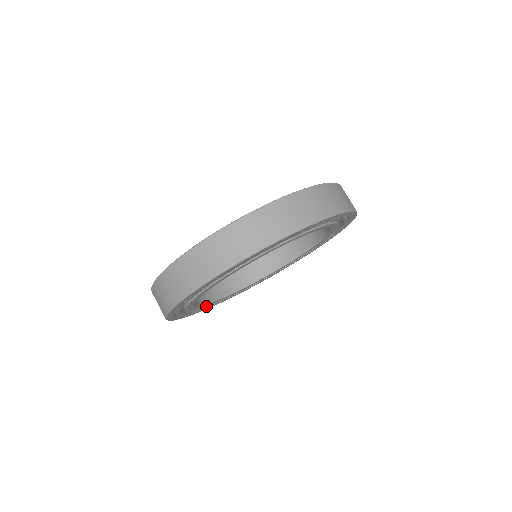
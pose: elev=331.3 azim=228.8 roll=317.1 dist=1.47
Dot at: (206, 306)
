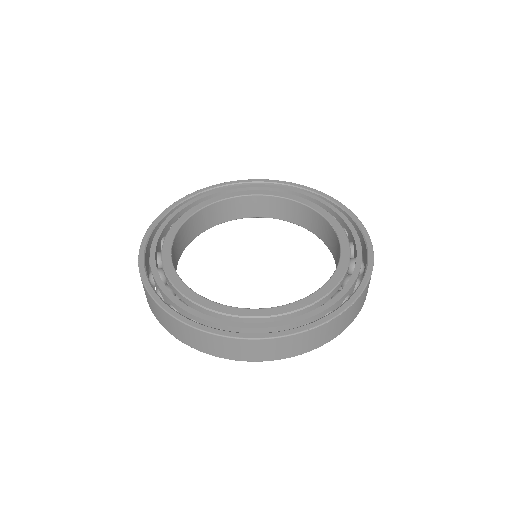
Dot at: occluded
